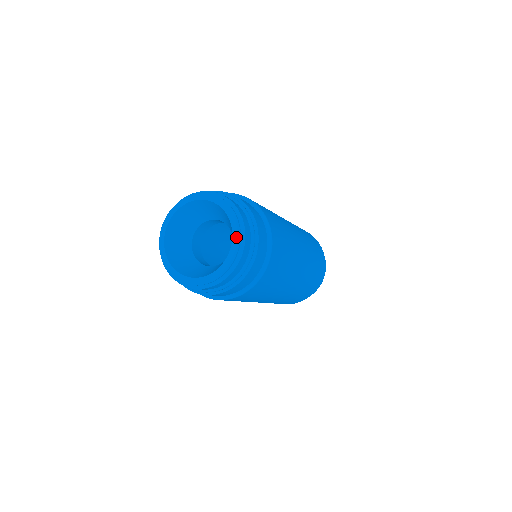
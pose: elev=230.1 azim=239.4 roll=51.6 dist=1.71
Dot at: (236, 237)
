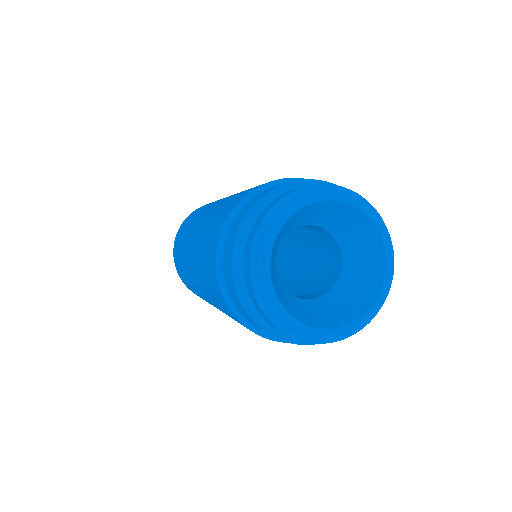
Dot at: (388, 289)
